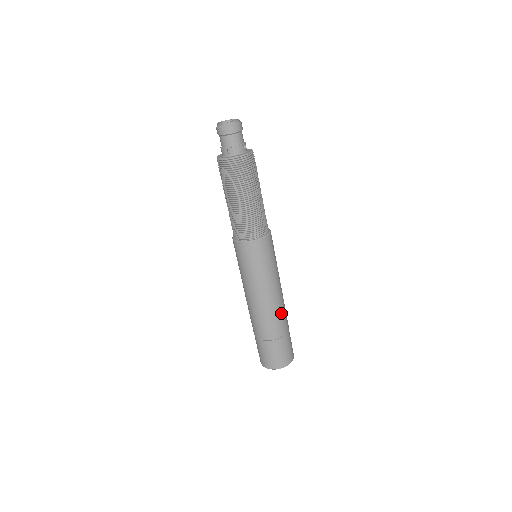
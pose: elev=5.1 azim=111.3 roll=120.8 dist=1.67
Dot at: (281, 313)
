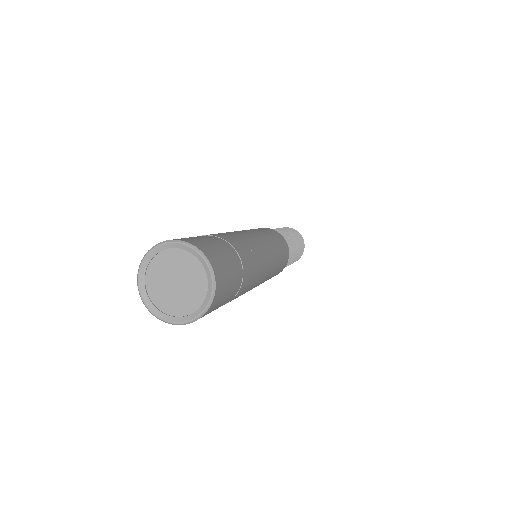
Dot at: (244, 240)
